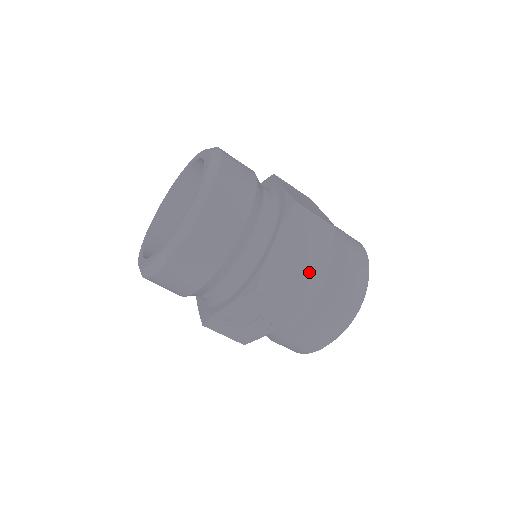
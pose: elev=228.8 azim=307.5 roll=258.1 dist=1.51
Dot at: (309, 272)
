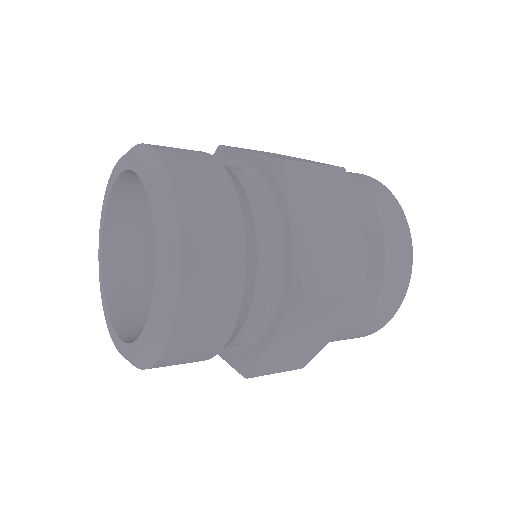
Dot at: (318, 342)
